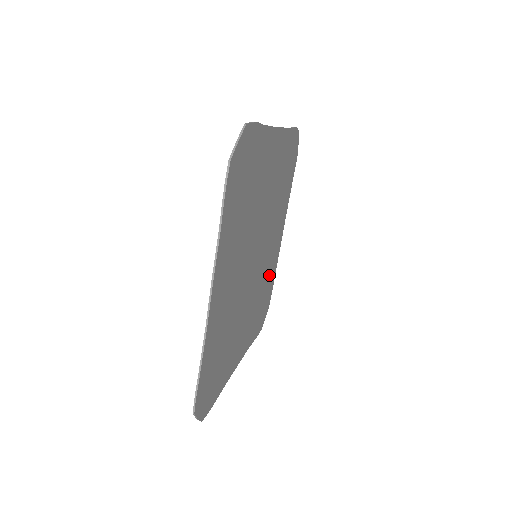
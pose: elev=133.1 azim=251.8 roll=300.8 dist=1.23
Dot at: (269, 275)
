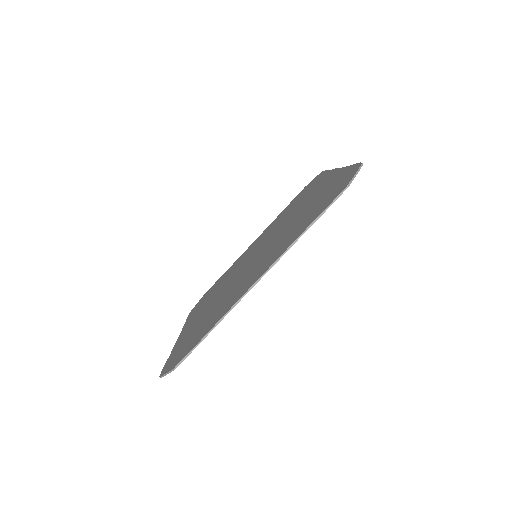
Dot at: occluded
